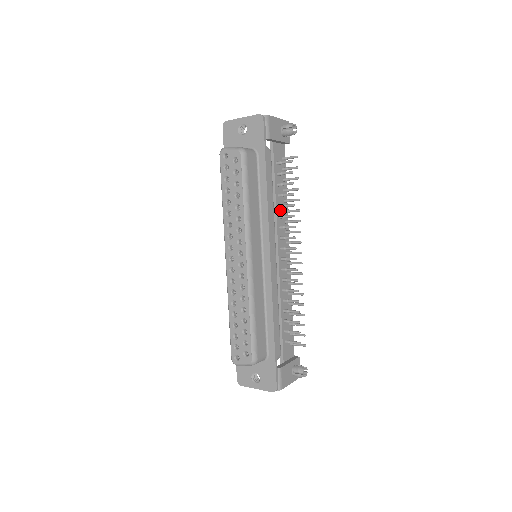
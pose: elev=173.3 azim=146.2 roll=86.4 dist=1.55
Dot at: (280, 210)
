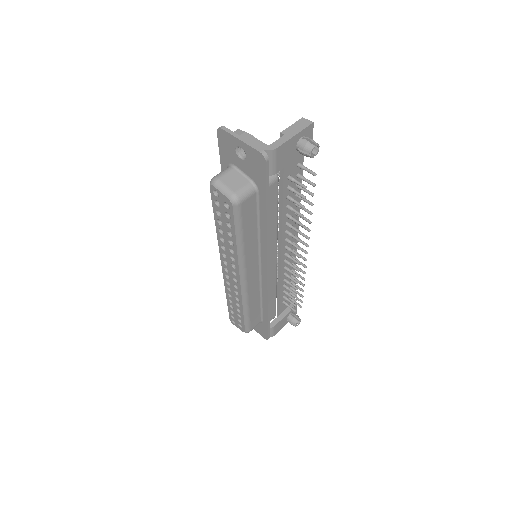
Dot at: occluded
